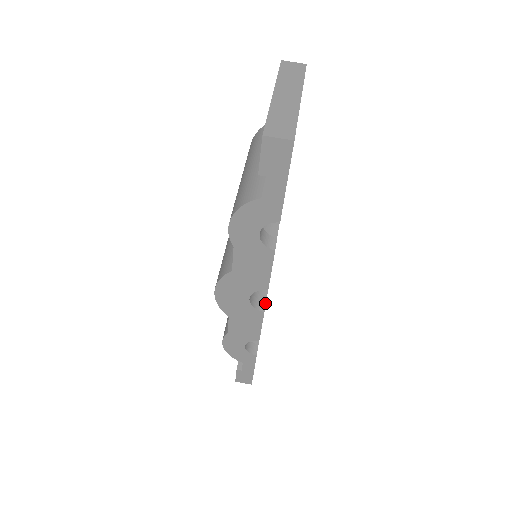
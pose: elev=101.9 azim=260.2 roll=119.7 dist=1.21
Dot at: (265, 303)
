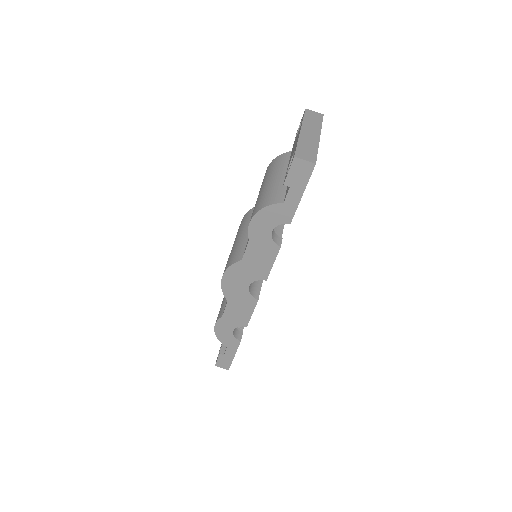
Dot at: (259, 294)
